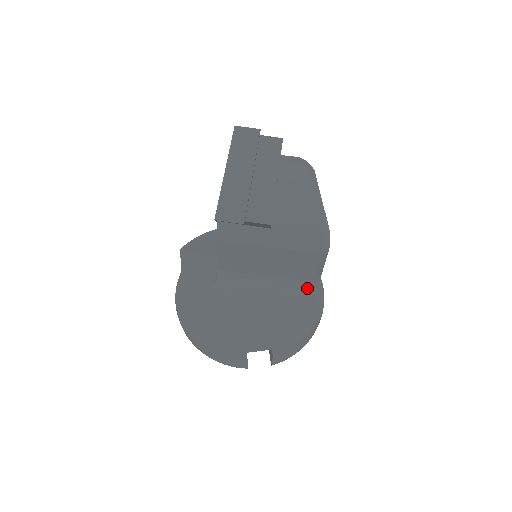
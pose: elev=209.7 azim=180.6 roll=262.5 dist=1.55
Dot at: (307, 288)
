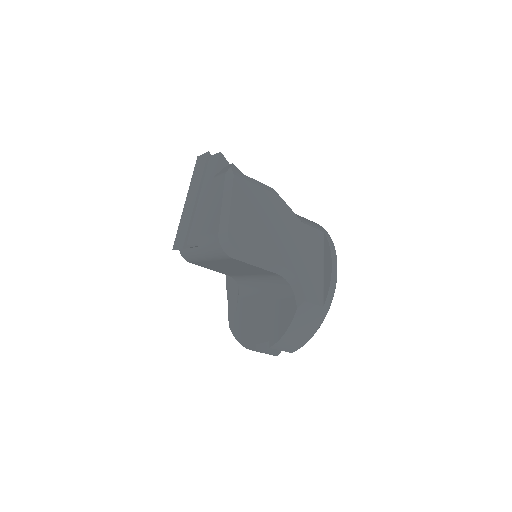
Dot at: (282, 280)
